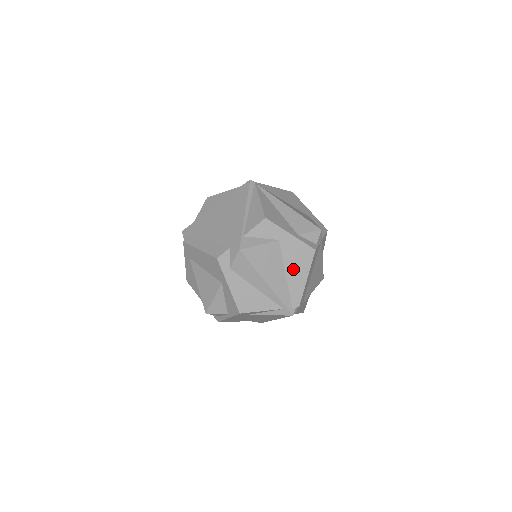
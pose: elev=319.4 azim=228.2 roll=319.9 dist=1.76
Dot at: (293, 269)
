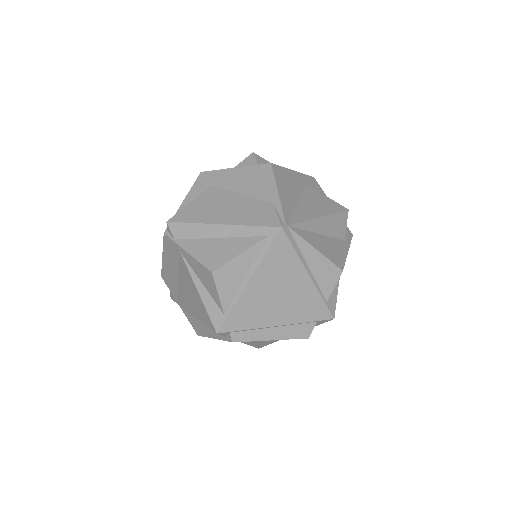
Dot at: occluded
